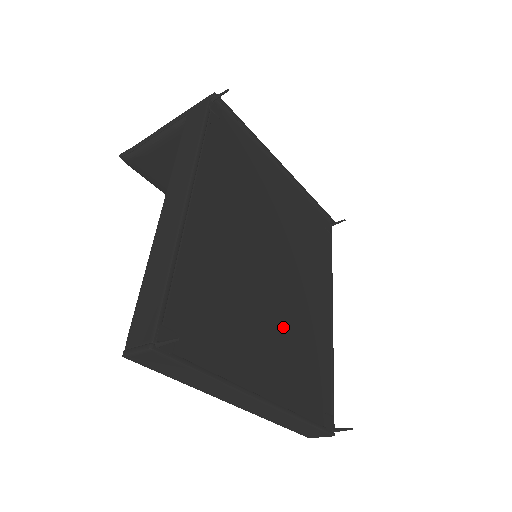
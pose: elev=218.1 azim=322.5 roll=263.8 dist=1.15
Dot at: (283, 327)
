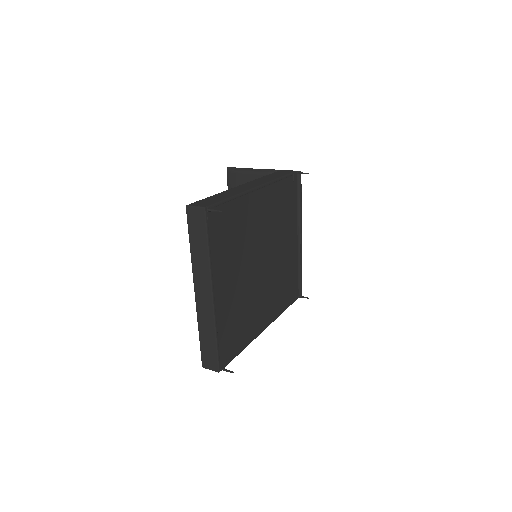
Dot at: (244, 290)
